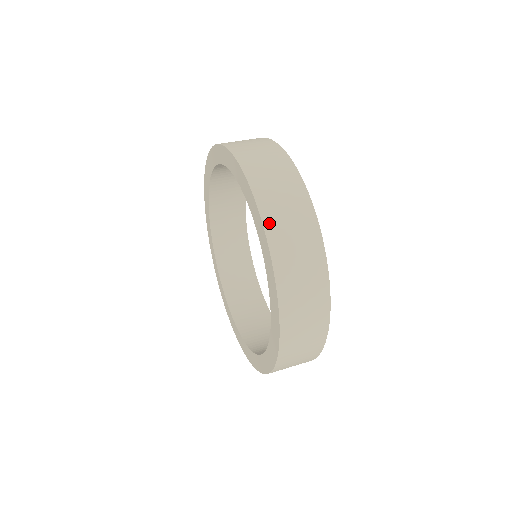
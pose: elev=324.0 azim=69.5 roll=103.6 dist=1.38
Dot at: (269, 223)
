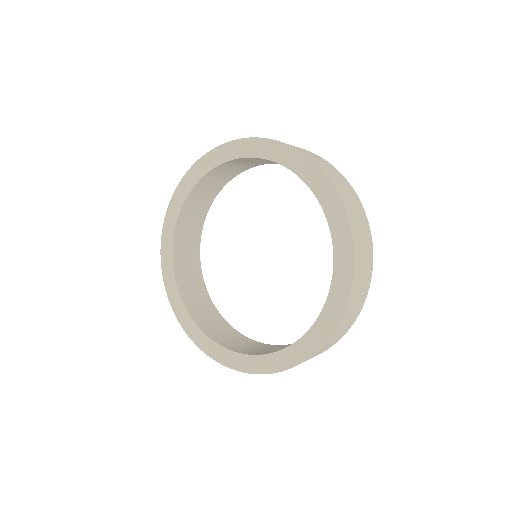
Dot at: (345, 202)
